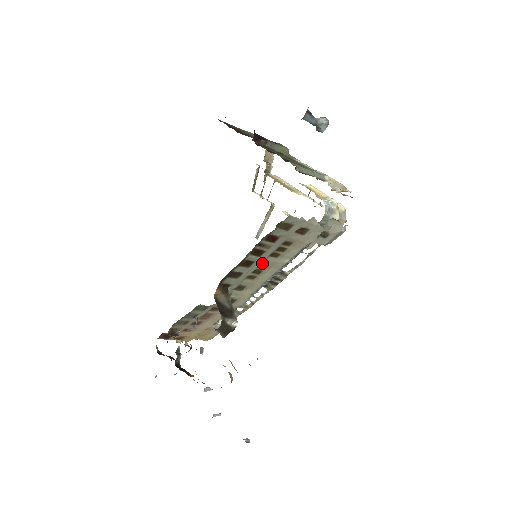
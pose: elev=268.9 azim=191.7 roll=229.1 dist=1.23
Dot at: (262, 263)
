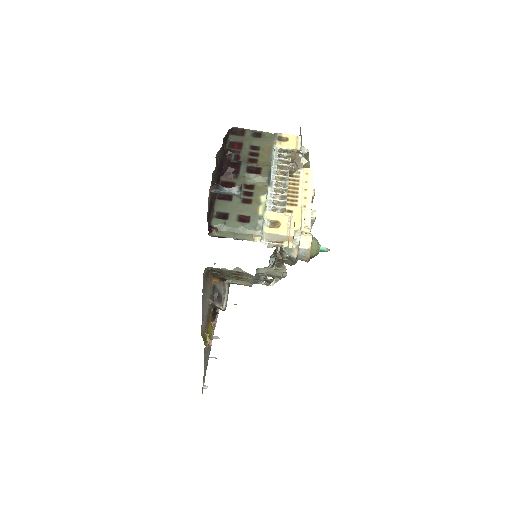
Dot at: occluded
